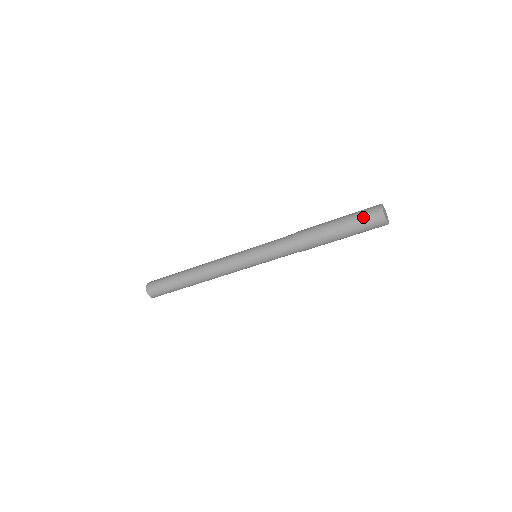
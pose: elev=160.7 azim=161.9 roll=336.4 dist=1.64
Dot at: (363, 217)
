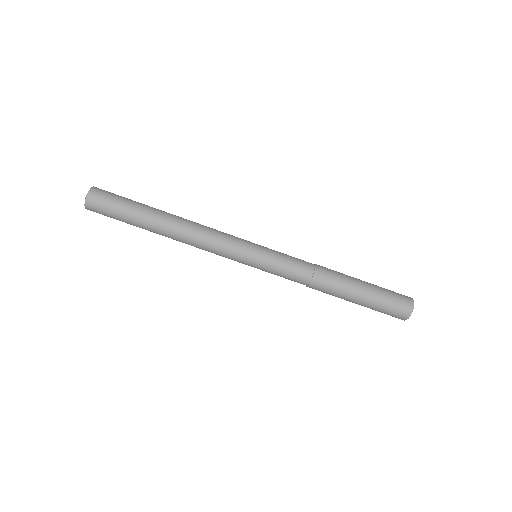
Dot at: (393, 303)
